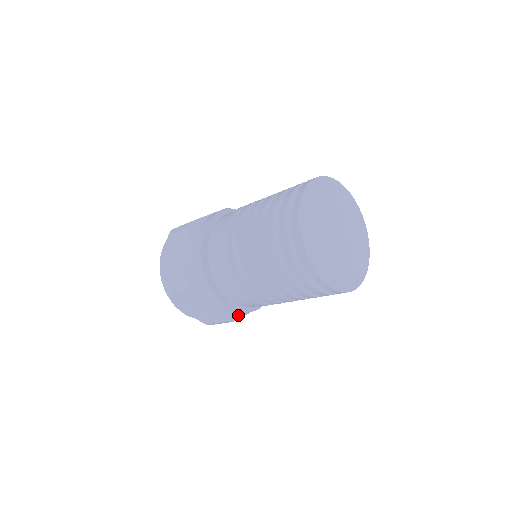
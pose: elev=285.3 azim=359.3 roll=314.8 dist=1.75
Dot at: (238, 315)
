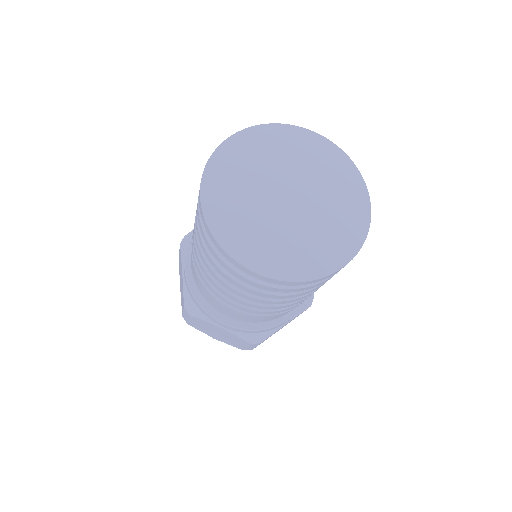
Dot at: (263, 334)
